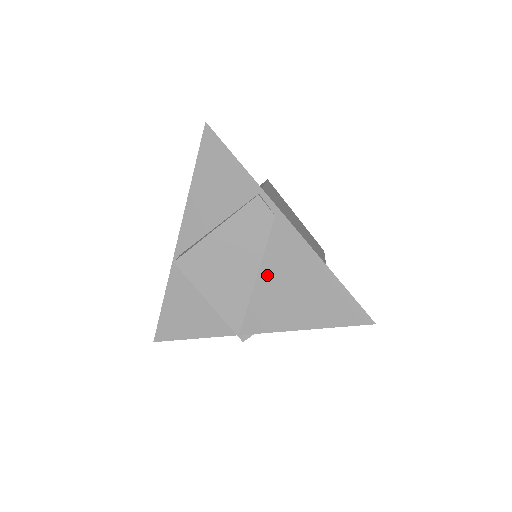
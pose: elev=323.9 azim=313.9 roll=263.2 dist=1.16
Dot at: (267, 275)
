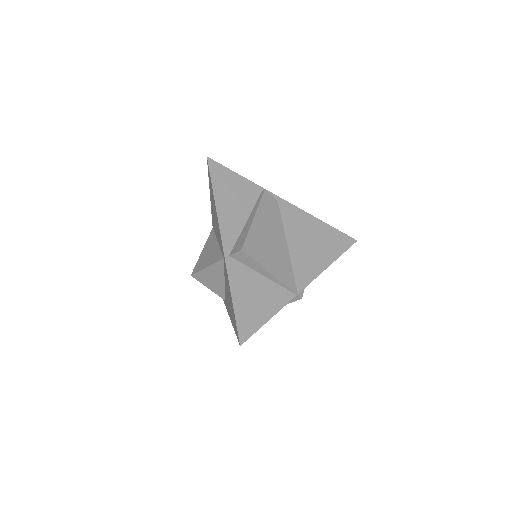
Dot at: (292, 241)
